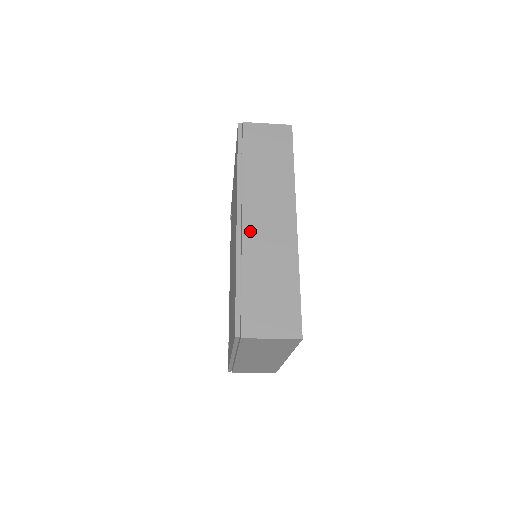
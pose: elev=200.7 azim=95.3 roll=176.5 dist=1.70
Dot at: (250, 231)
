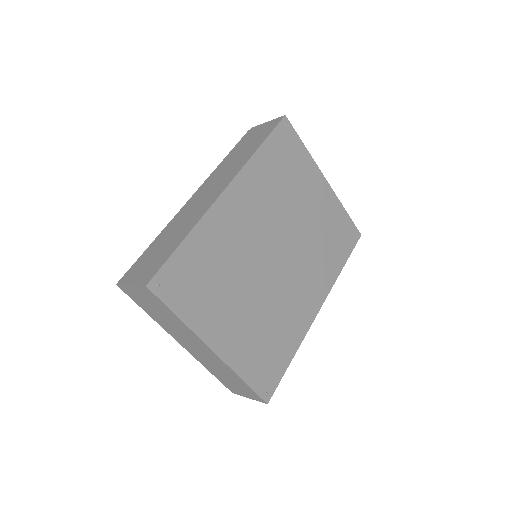
Dot at: (189, 205)
